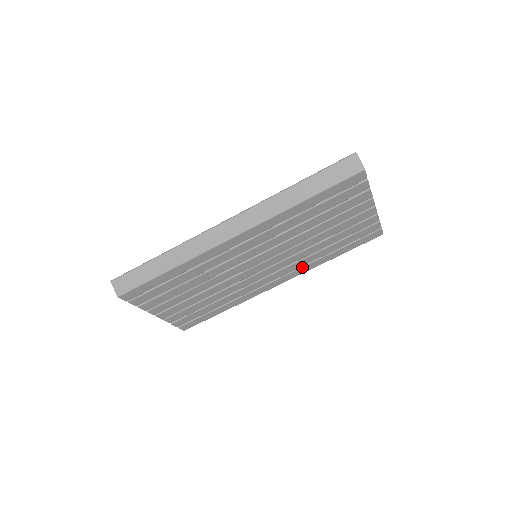
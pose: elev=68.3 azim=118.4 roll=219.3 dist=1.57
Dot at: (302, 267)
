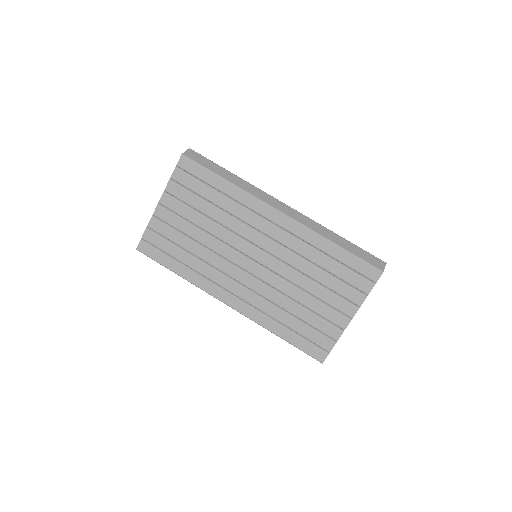
Dot at: (258, 310)
